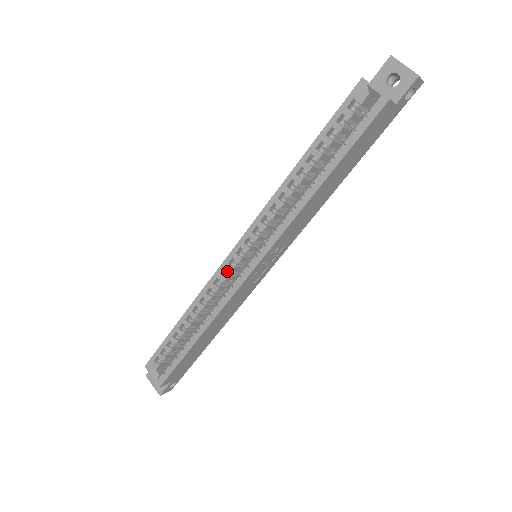
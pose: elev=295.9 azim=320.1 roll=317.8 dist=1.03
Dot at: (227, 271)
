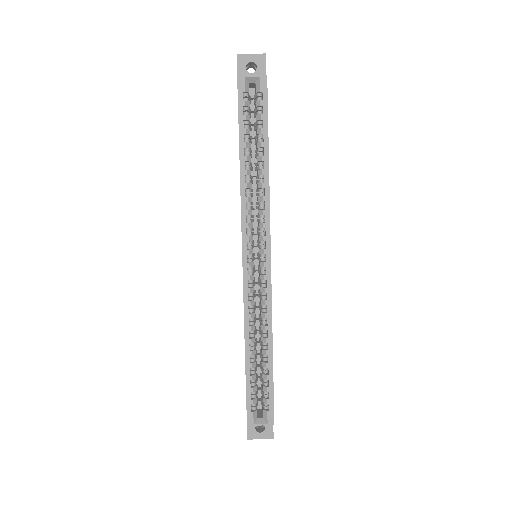
Dot at: (250, 282)
